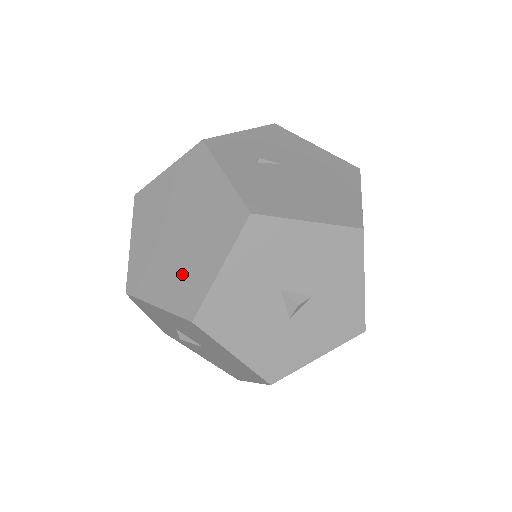
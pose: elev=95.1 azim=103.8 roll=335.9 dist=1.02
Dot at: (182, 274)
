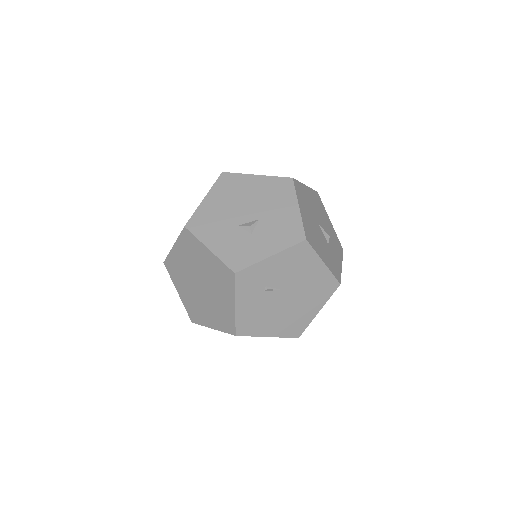
Dot at: (195, 303)
